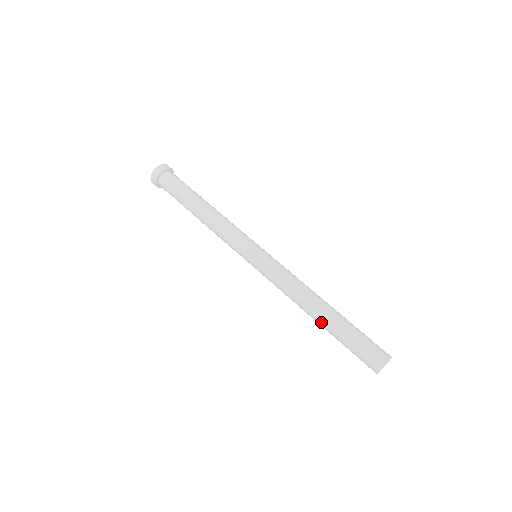
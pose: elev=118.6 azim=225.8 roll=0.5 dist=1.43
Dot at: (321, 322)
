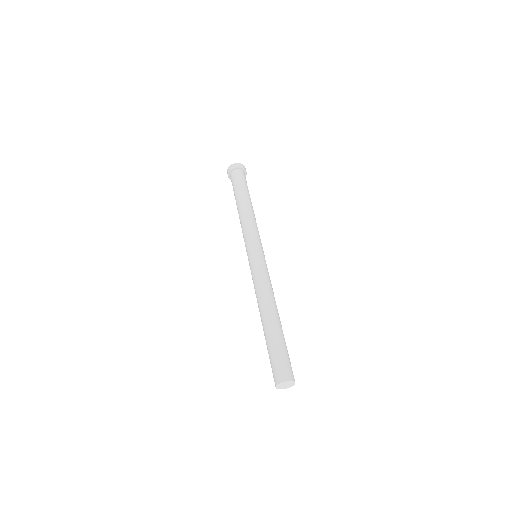
Dot at: (265, 323)
